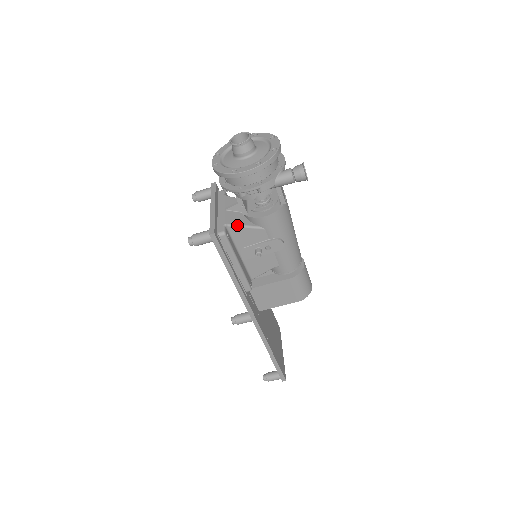
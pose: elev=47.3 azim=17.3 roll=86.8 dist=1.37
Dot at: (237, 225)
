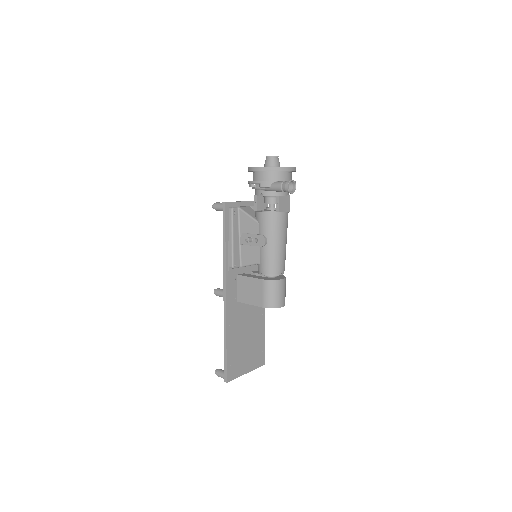
Dot at: (245, 212)
